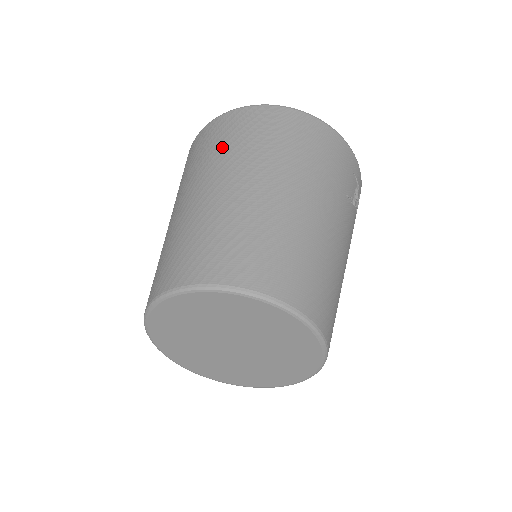
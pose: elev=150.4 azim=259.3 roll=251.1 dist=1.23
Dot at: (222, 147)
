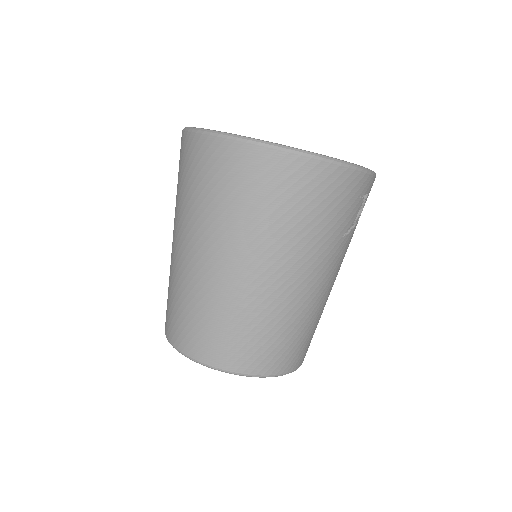
Dot at: (211, 202)
